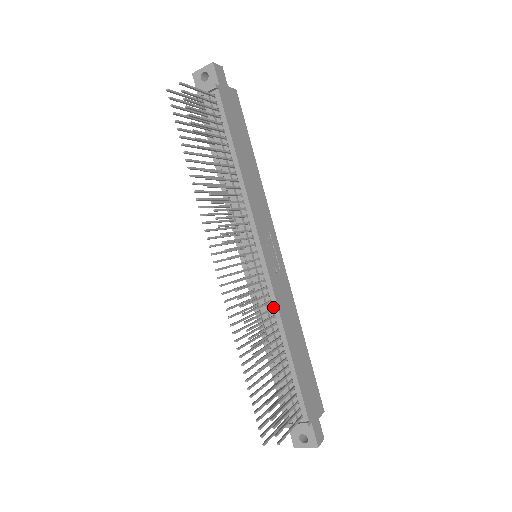
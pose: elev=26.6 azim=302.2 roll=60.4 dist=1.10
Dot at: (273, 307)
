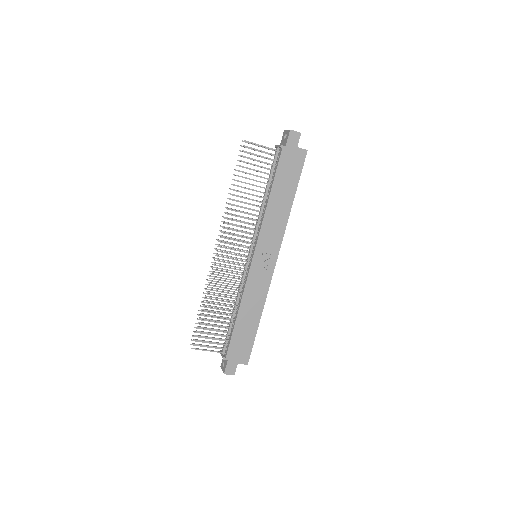
Dot at: (243, 288)
